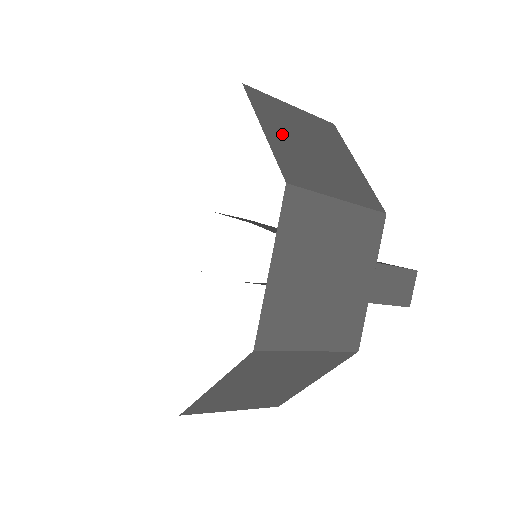
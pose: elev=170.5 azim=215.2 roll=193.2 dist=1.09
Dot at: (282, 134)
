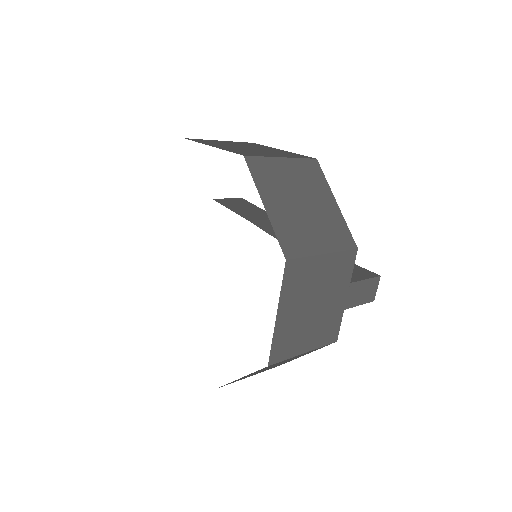
Dot at: (279, 203)
